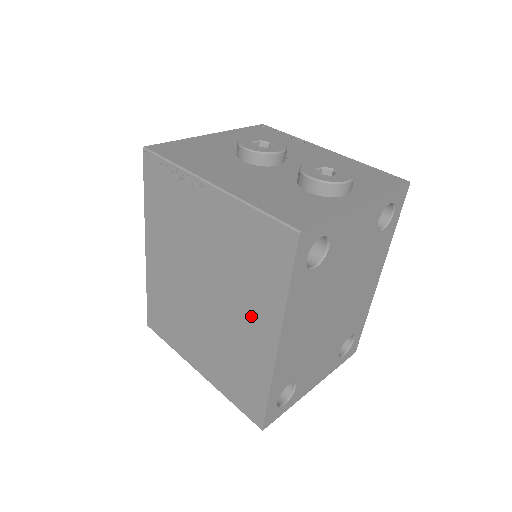
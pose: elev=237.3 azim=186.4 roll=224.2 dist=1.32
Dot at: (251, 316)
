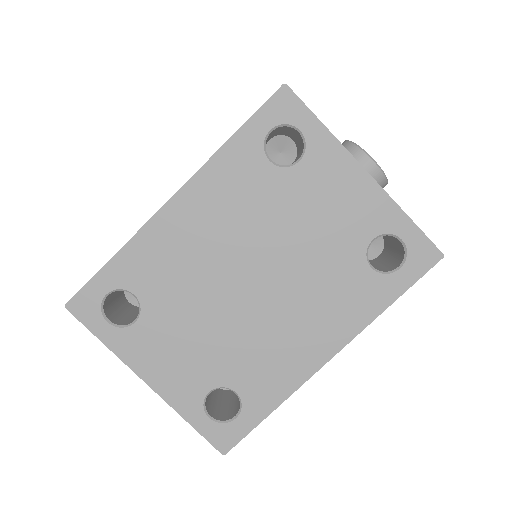
Dot at: occluded
